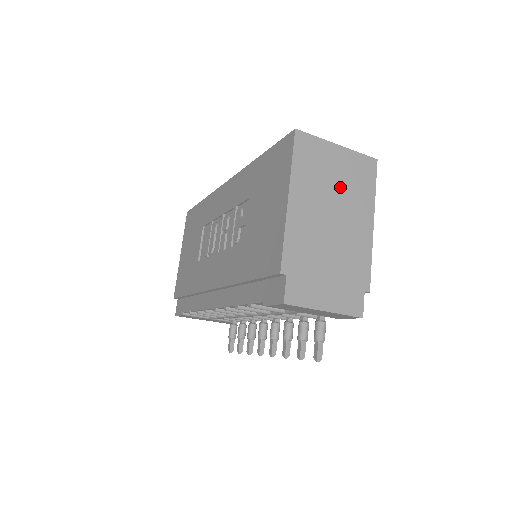
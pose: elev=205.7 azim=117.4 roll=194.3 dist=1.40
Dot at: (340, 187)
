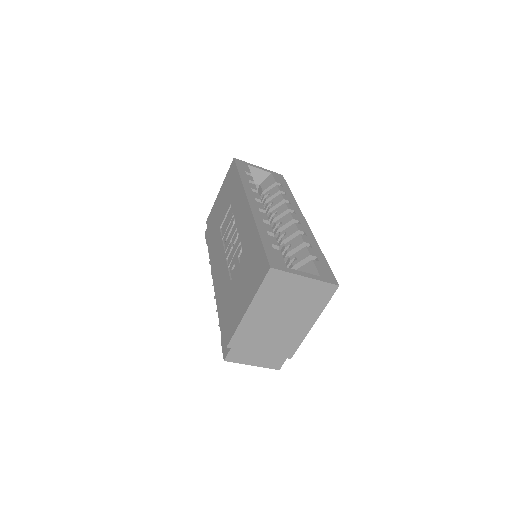
Dot at: (295, 303)
